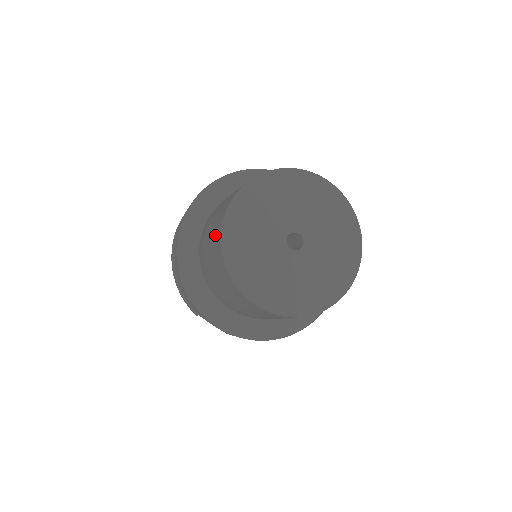
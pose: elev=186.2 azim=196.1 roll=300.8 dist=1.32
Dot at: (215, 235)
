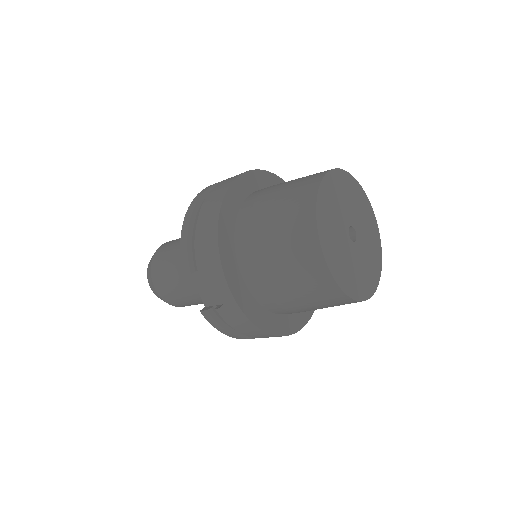
Dot at: (301, 189)
